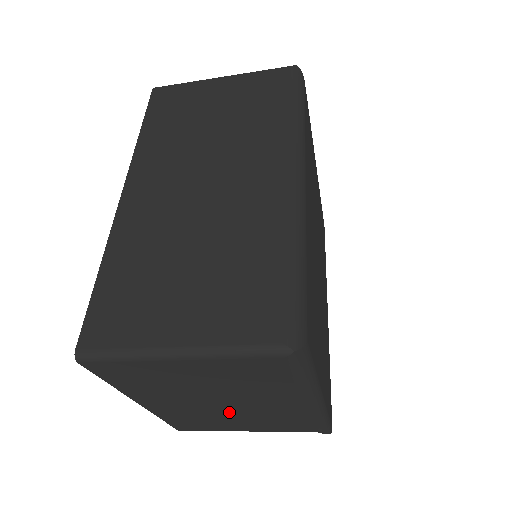
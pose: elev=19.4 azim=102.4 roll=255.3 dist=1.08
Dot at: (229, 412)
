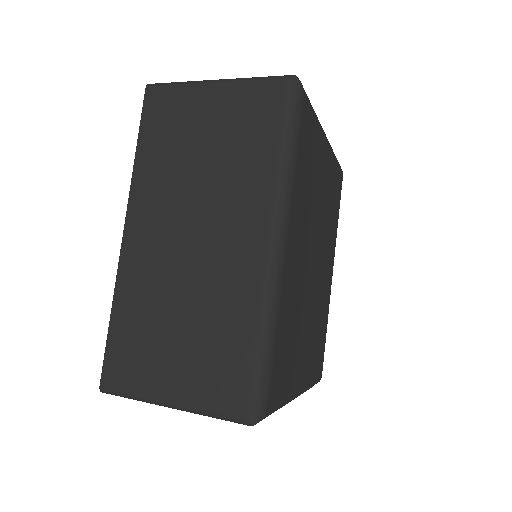
Dot at: occluded
